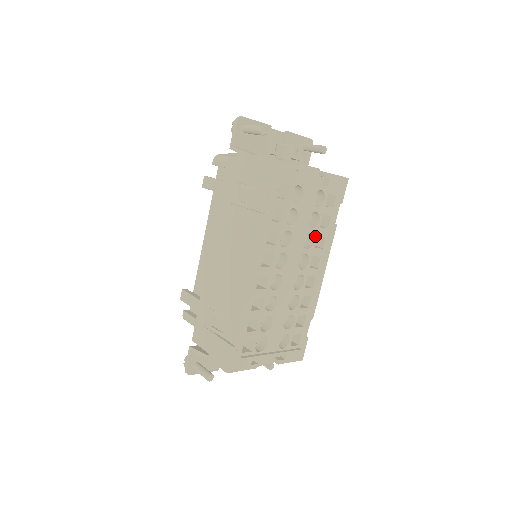
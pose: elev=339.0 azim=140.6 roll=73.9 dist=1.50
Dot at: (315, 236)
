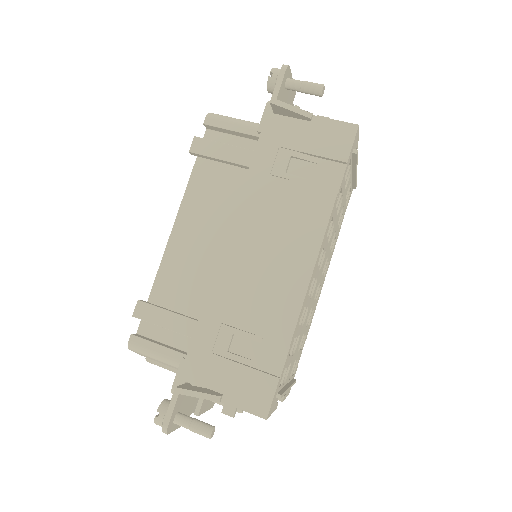
Dot at: (335, 236)
